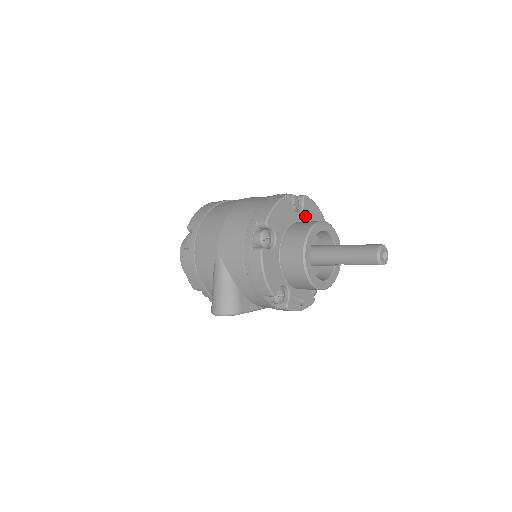
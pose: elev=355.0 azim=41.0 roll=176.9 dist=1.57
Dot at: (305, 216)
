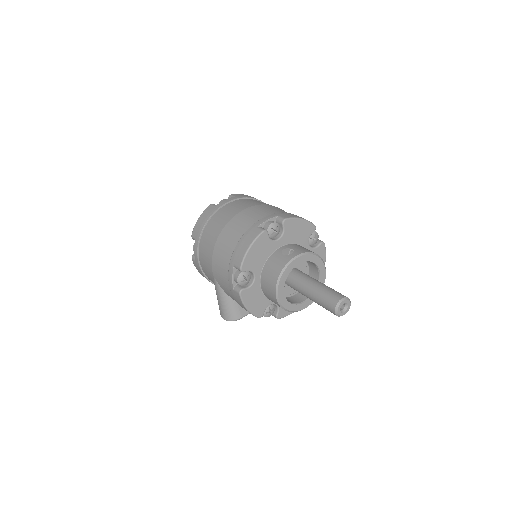
Dot at: (287, 237)
